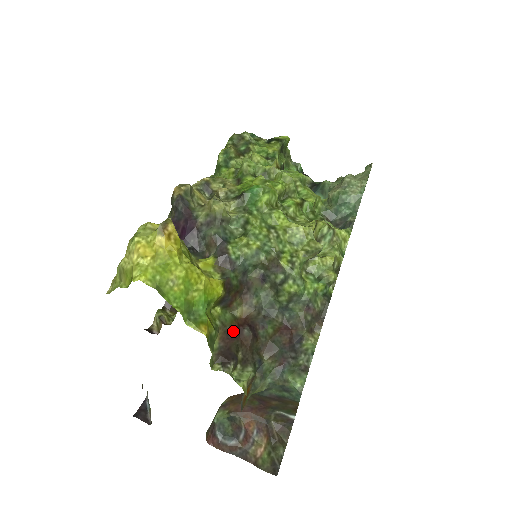
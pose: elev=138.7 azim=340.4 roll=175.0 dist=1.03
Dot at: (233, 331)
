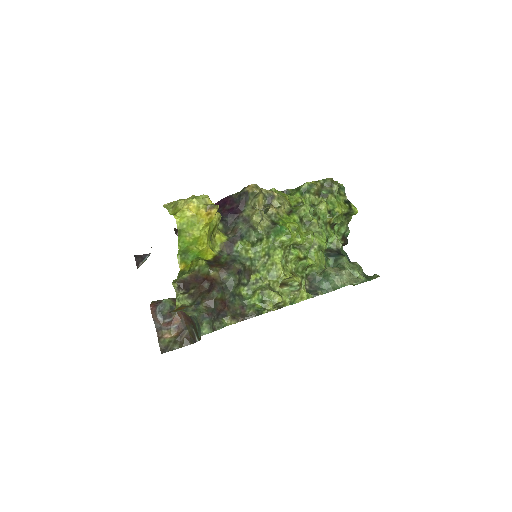
Dot at: (200, 278)
